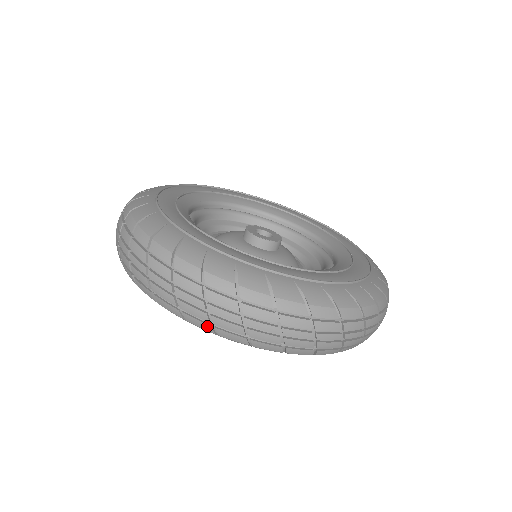
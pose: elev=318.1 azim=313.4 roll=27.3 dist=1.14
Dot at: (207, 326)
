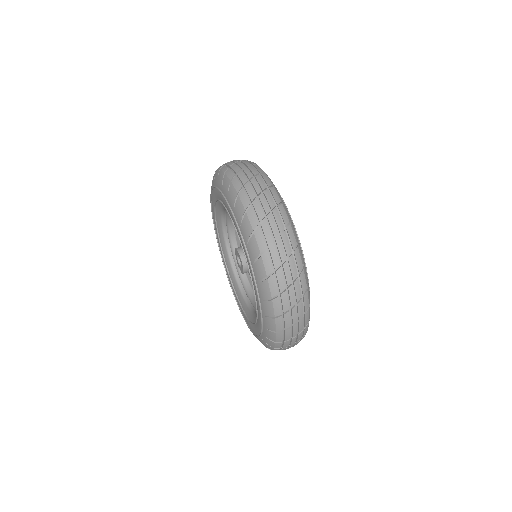
Dot at: (232, 175)
